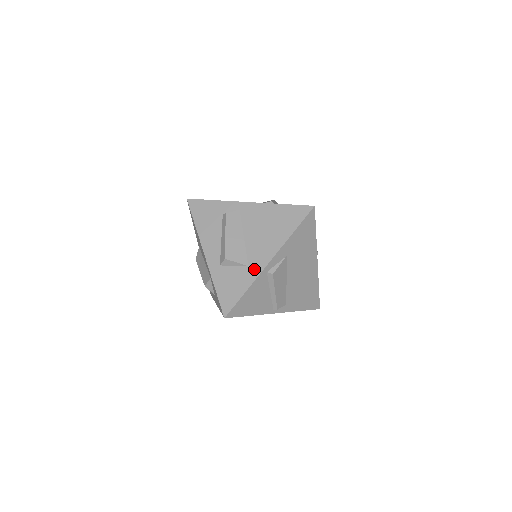
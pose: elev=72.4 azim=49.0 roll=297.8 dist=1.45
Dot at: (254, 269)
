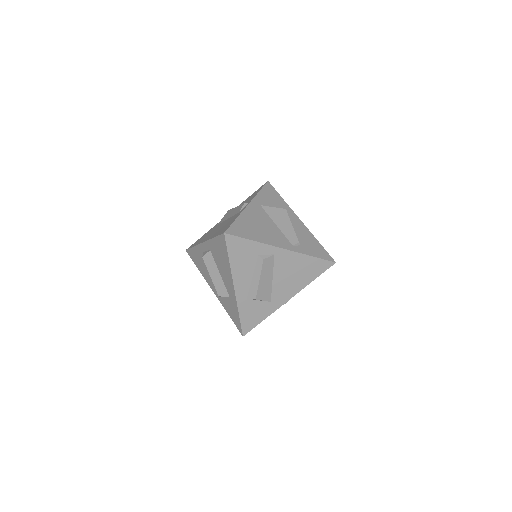
Dot at: (275, 305)
